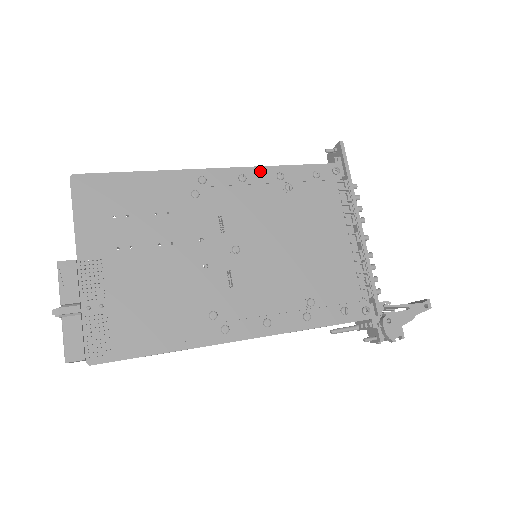
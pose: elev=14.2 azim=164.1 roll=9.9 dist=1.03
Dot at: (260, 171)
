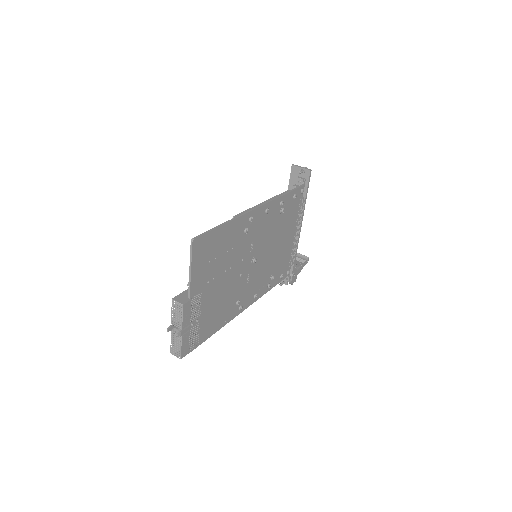
Dot at: (275, 202)
